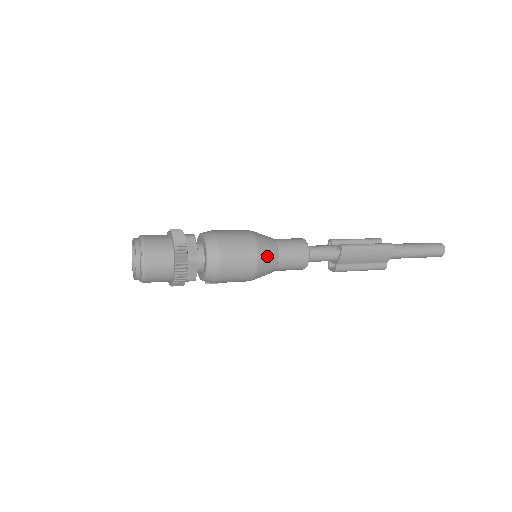
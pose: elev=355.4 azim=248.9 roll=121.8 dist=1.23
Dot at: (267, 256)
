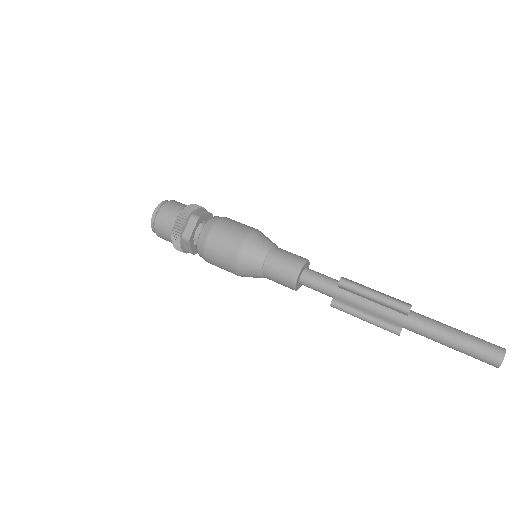
Dot at: occluded
